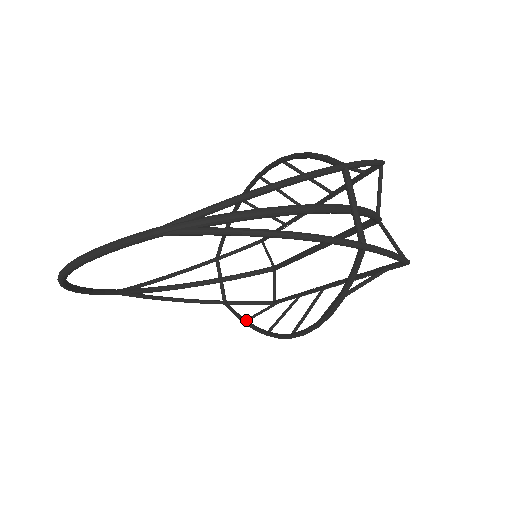
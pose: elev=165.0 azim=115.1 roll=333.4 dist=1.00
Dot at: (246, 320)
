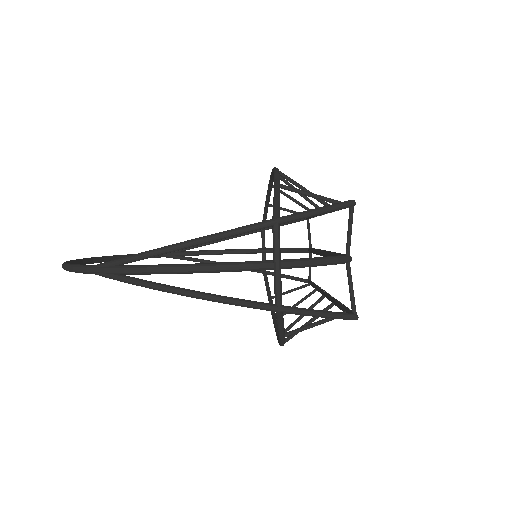
Dot at: (270, 298)
